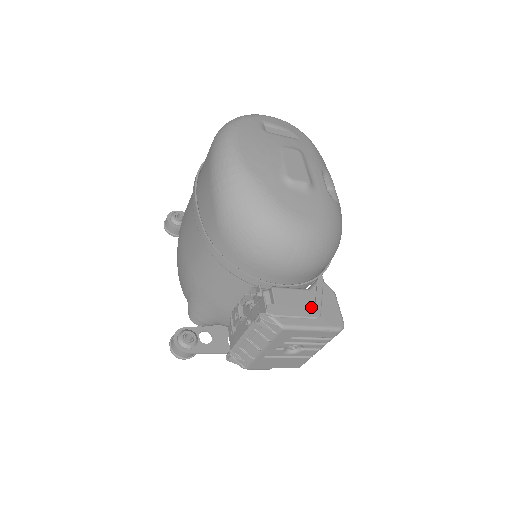
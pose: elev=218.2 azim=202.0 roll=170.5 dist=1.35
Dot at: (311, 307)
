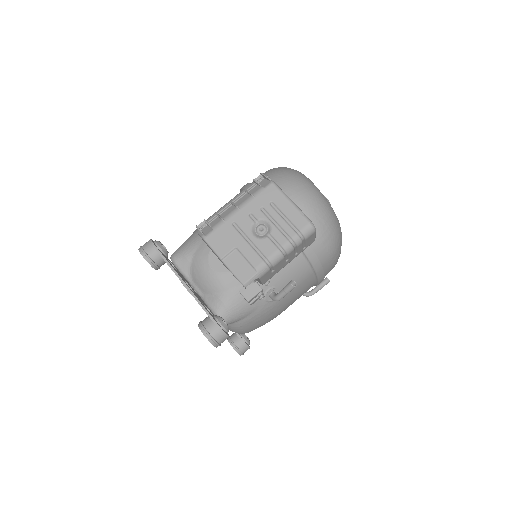
Dot at: occluded
